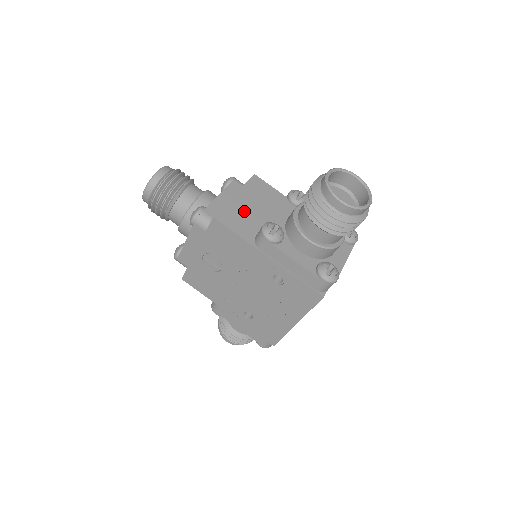
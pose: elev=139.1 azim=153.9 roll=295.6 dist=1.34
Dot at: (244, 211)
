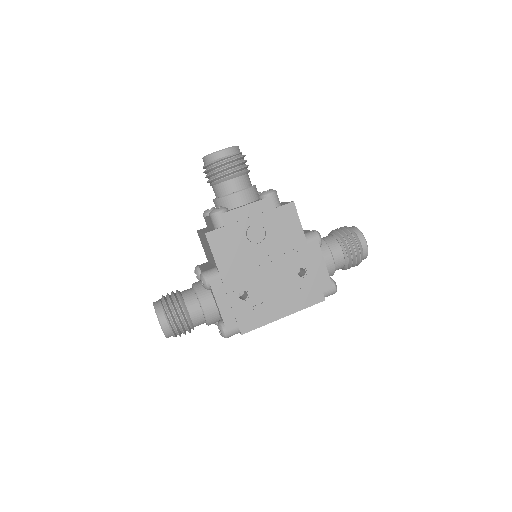
Dot at: occluded
